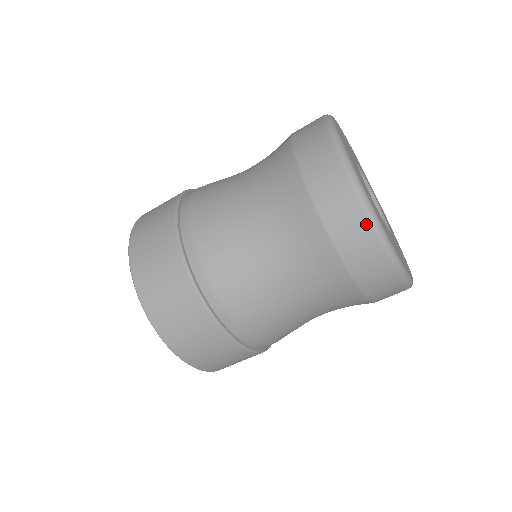
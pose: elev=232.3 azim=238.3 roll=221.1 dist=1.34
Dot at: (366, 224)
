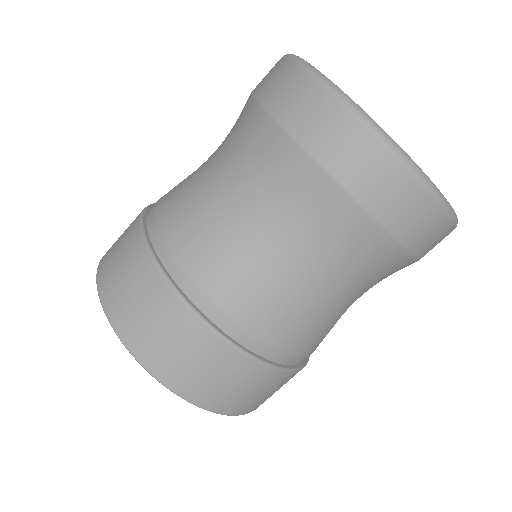
Dot at: (333, 105)
